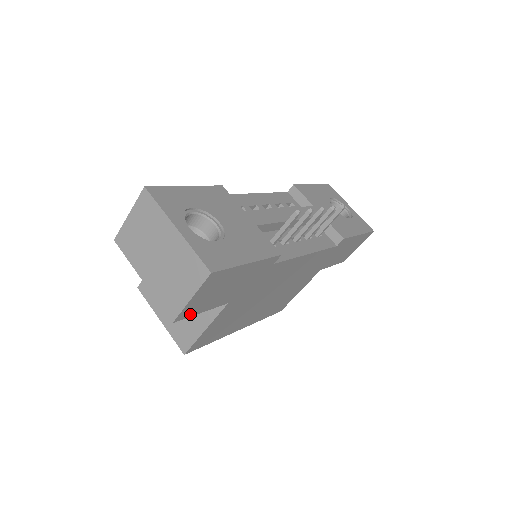
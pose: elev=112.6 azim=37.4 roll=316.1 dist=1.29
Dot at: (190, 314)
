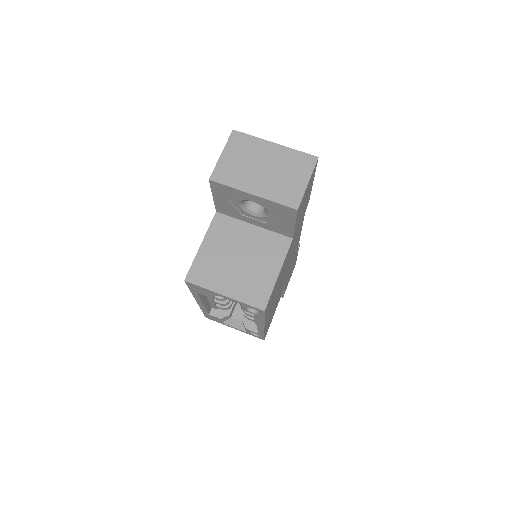
Dot at: (297, 214)
